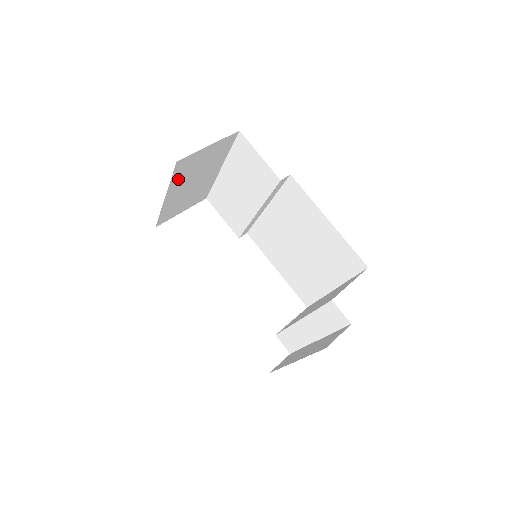
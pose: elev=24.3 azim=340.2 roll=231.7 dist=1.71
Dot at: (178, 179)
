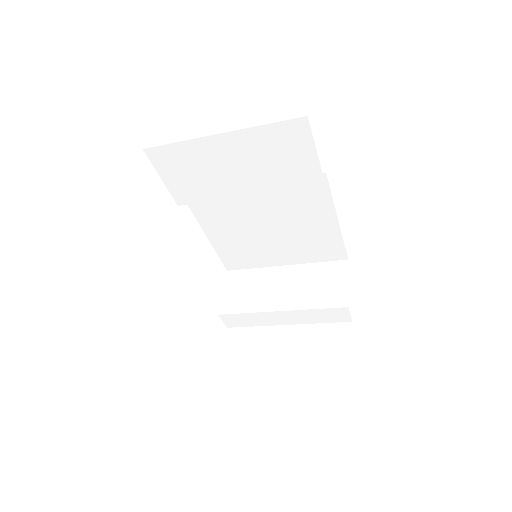
Dot at: occluded
